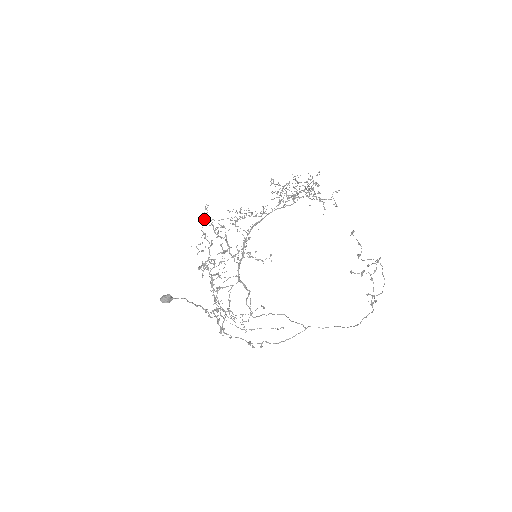
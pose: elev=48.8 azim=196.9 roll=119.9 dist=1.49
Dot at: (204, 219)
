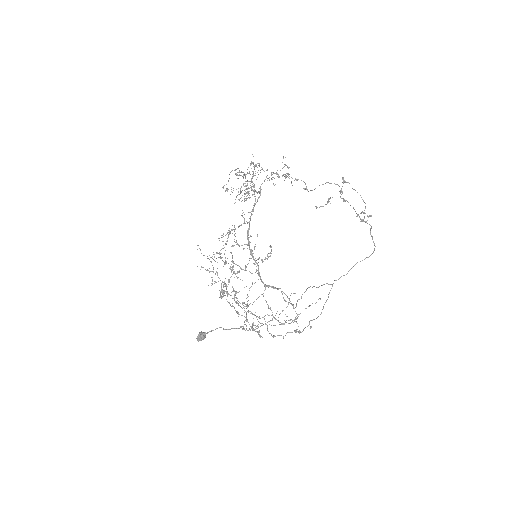
Dot at: occluded
